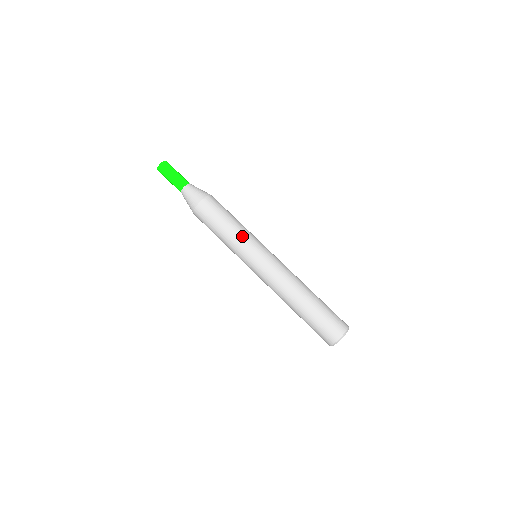
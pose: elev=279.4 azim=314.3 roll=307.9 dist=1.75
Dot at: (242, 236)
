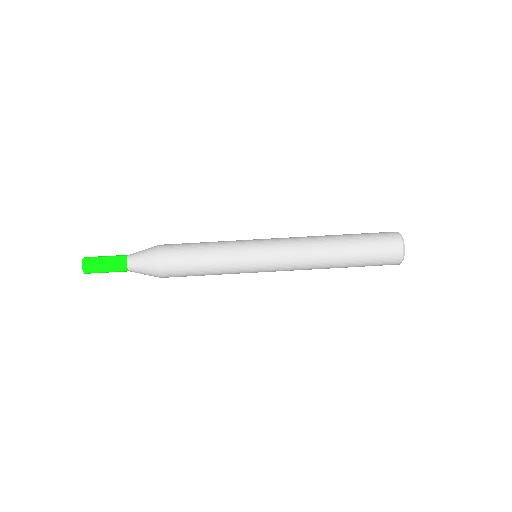
Dot at: (227, 263)
